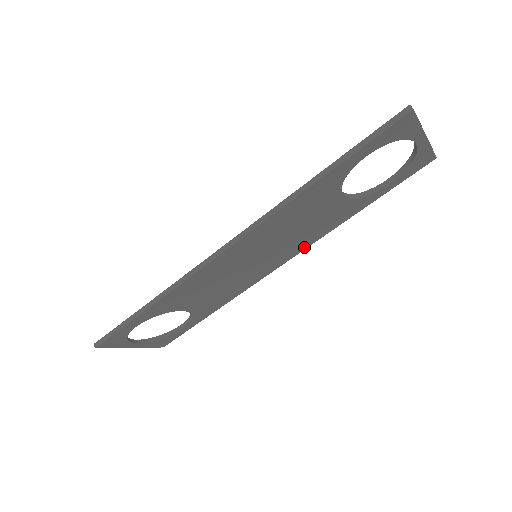
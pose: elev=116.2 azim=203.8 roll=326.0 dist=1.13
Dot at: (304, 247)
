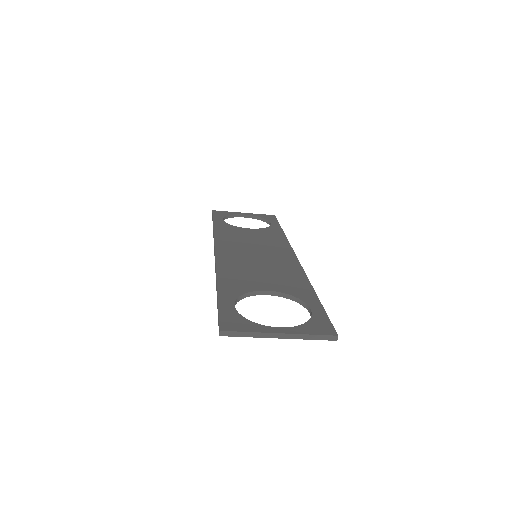
Dot at: occluded
